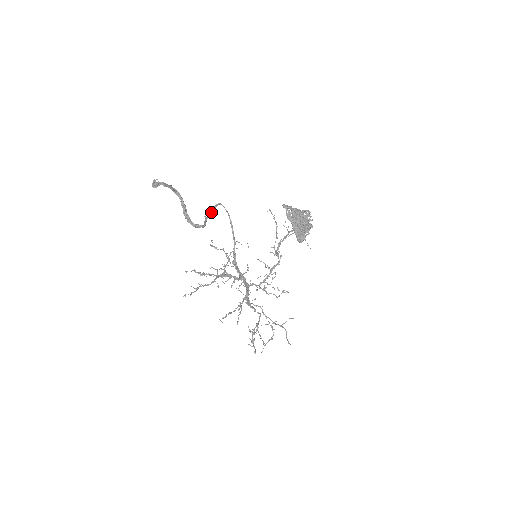
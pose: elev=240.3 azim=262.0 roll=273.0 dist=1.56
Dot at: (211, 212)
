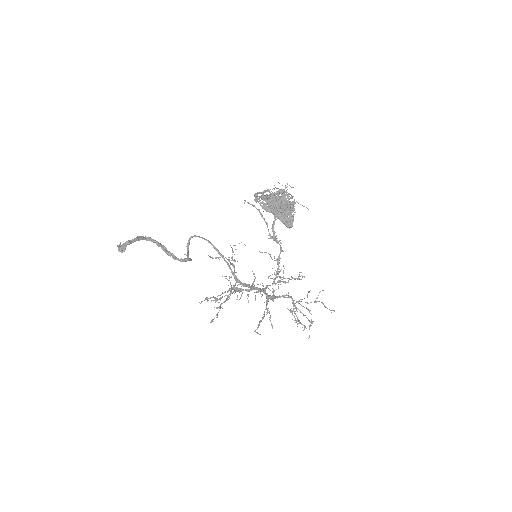
Dot at: (188, 250)
